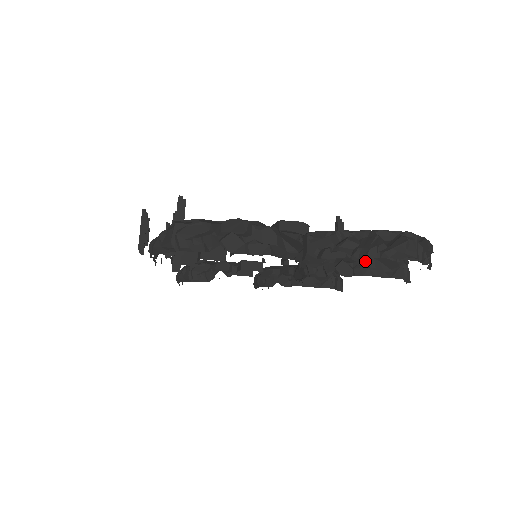
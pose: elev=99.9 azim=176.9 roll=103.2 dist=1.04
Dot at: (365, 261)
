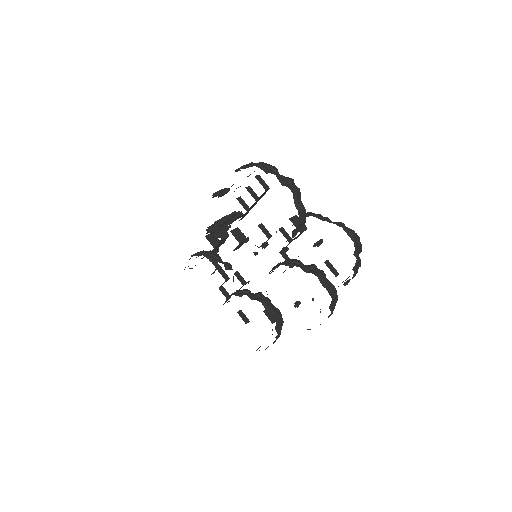
Dot at: (319, 272)
